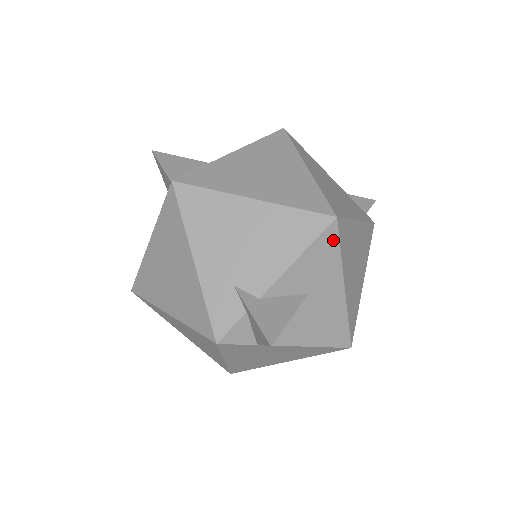
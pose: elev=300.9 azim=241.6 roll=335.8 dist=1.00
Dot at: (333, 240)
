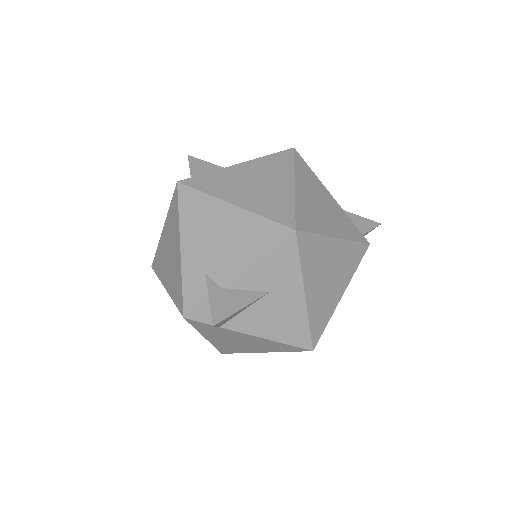
Dot at: (292, 250)
